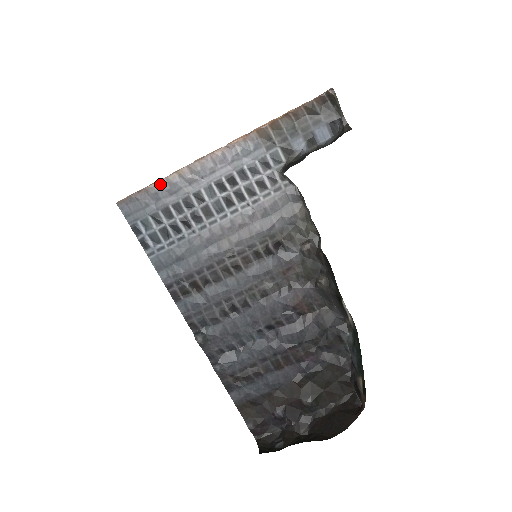
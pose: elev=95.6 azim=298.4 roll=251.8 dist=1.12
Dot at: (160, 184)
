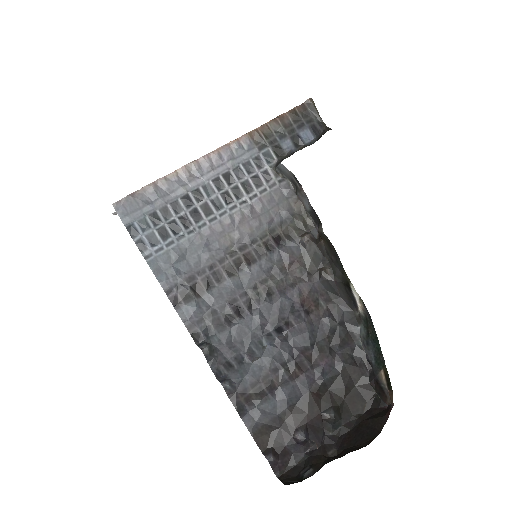
Dot at: (158, 183)
